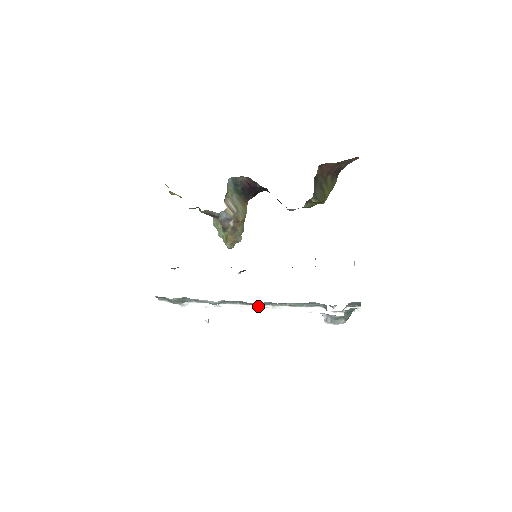
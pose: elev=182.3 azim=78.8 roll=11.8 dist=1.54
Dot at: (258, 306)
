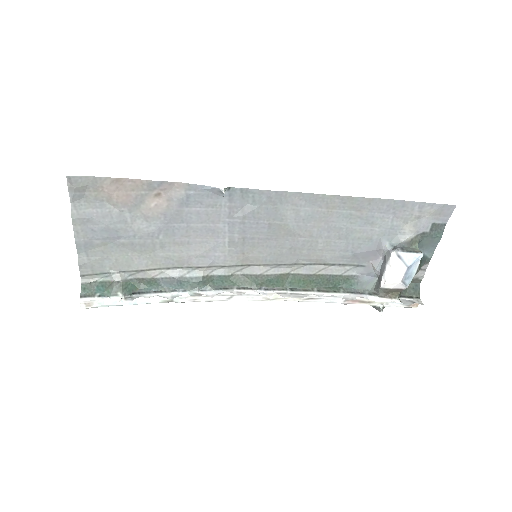
Dot at: (268, 291)
